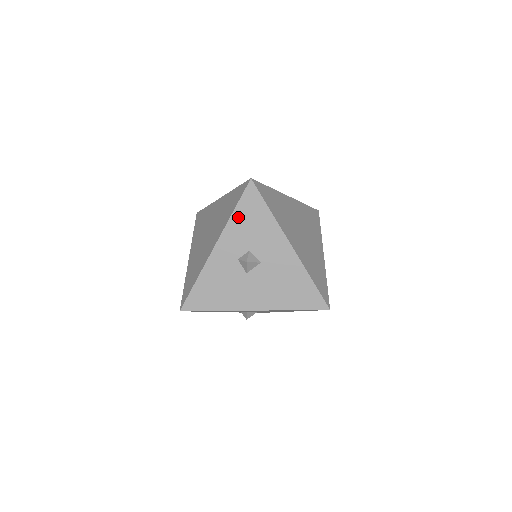
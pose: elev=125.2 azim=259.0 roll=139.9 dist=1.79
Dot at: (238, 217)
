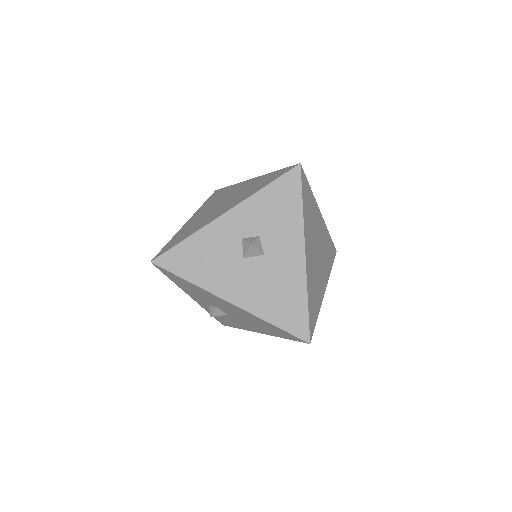
Dot at: (266, 195)
